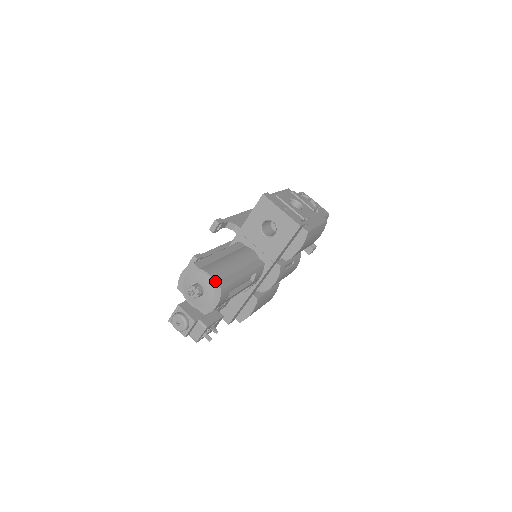
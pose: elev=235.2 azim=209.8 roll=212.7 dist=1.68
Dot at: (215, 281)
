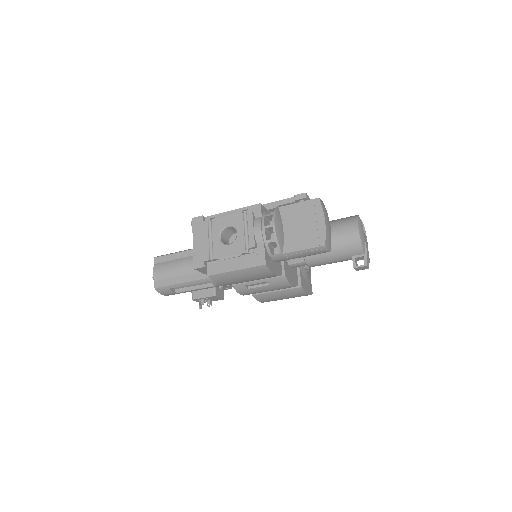
Dot at: (155, 279)
